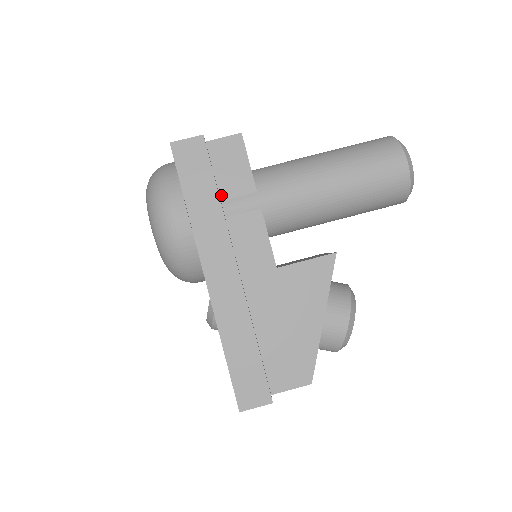
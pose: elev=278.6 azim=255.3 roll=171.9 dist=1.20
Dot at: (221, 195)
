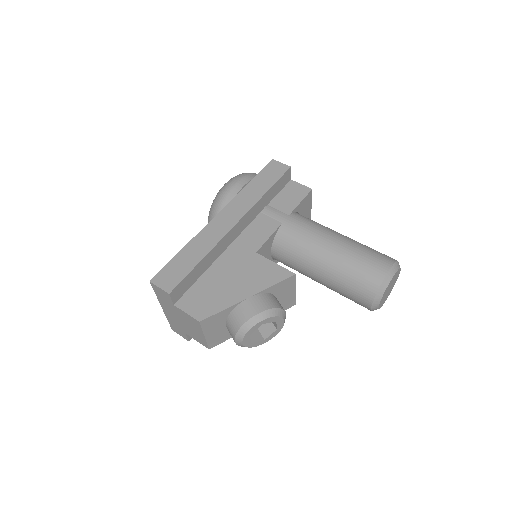
Dot at: (271, 203)
